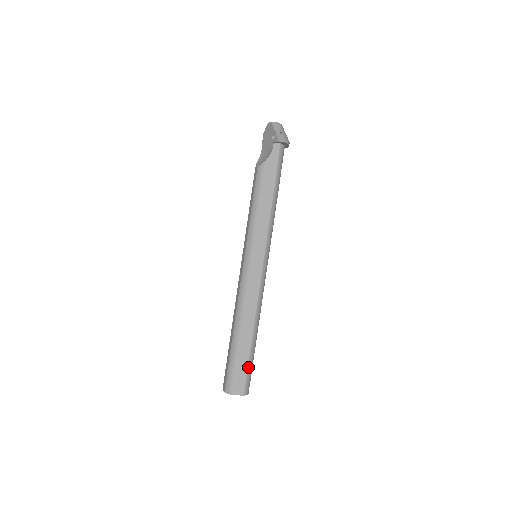
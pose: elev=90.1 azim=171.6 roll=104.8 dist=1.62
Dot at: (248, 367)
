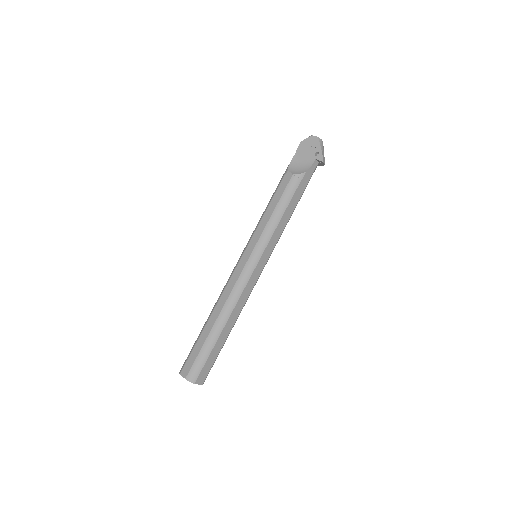
Dot at: occluded
